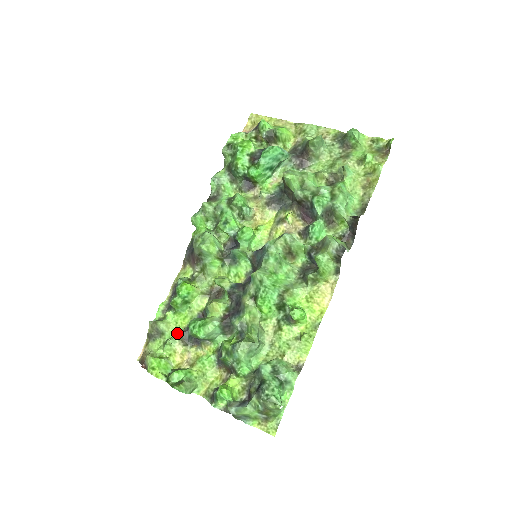
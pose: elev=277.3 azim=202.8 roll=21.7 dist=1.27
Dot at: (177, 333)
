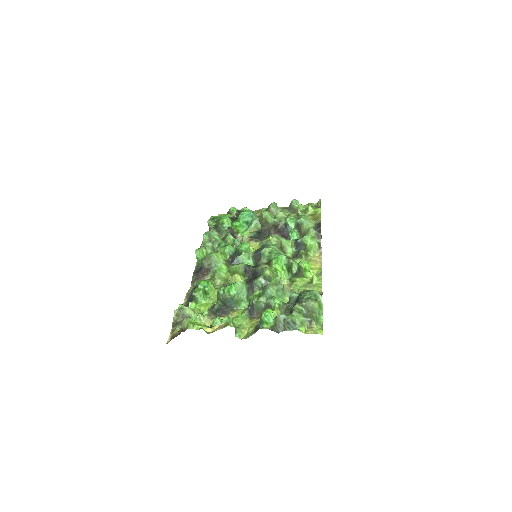
Dot at: (204, 312)
